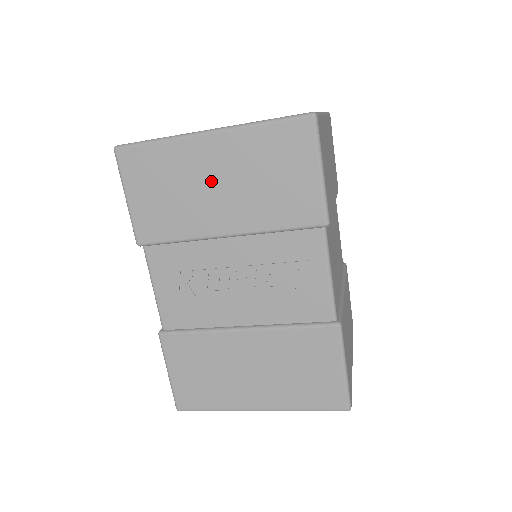
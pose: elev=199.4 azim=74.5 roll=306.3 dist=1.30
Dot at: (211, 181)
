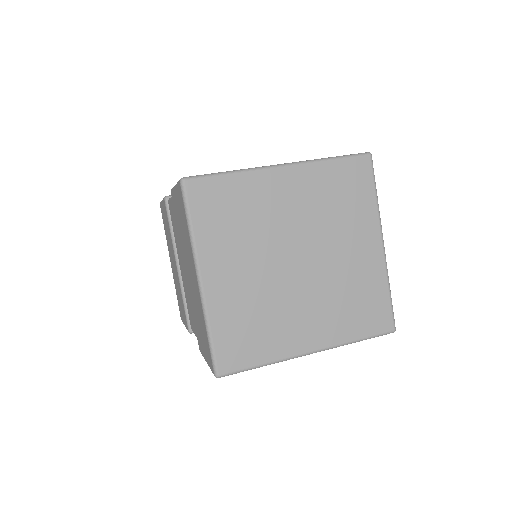
Dot at: occluded
